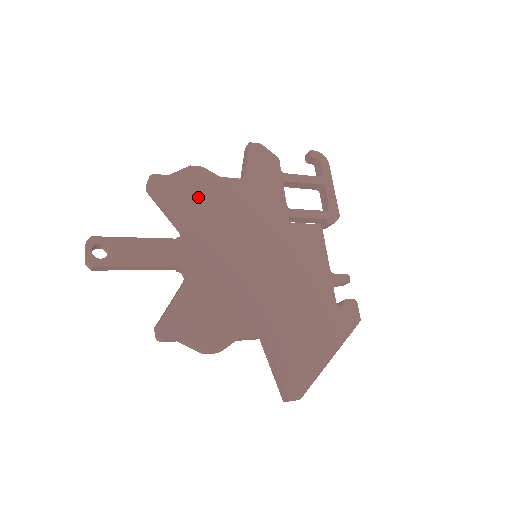
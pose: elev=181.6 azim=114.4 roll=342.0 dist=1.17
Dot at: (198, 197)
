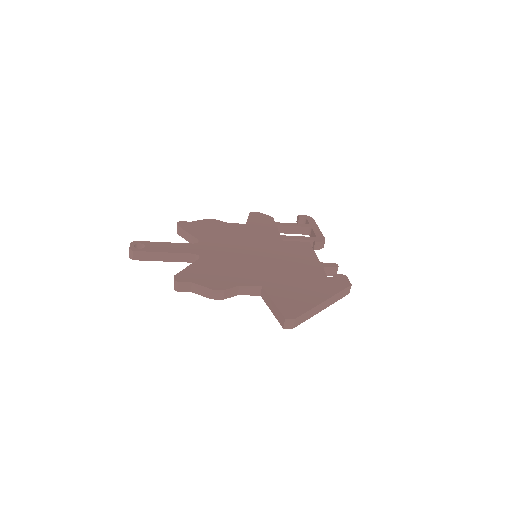
Dot at: (211, 229)
